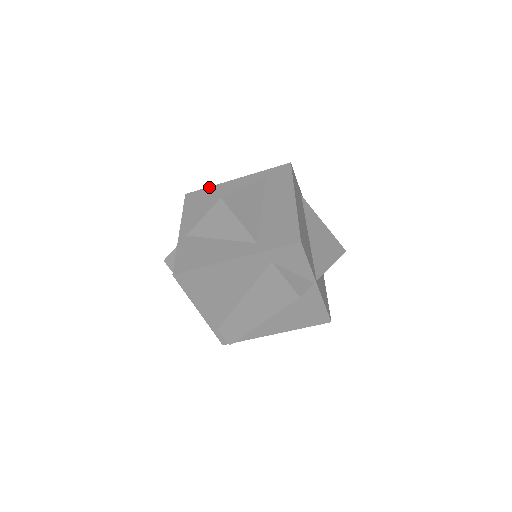
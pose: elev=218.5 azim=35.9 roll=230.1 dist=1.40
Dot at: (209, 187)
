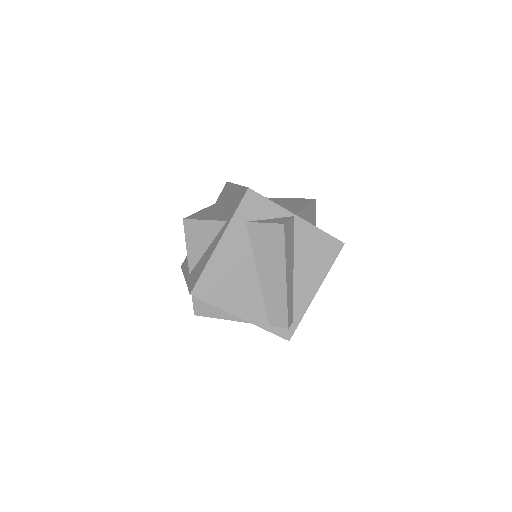
Dot at: occluded
